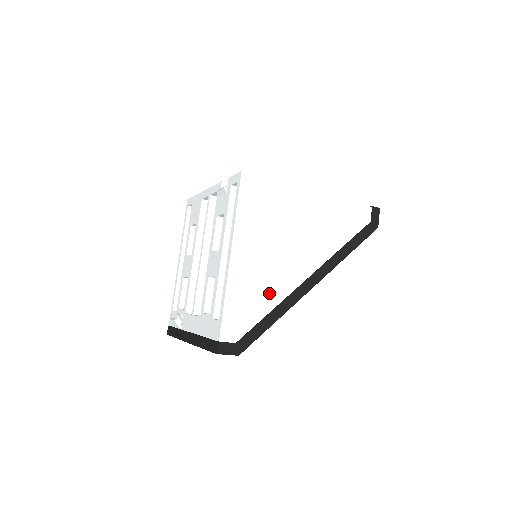
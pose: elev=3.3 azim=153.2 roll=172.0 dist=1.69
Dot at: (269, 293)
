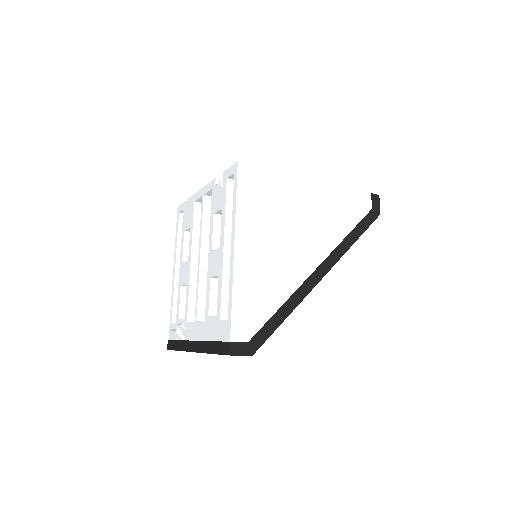
Dot at: (277, 287)
